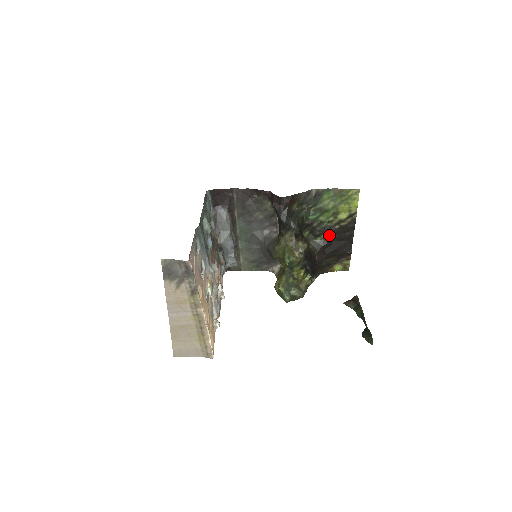
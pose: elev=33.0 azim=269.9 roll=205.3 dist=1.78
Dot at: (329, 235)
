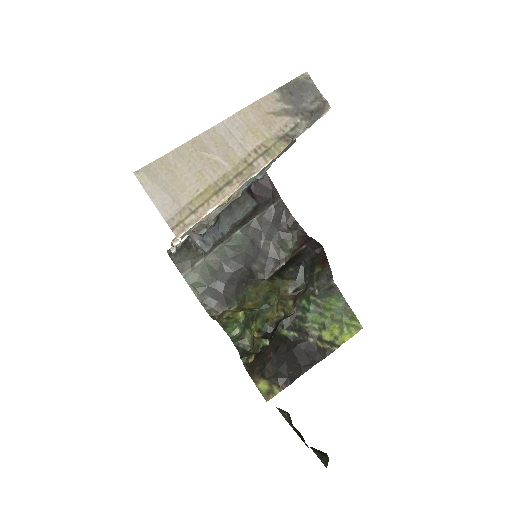
Dot at: (297, 339)
